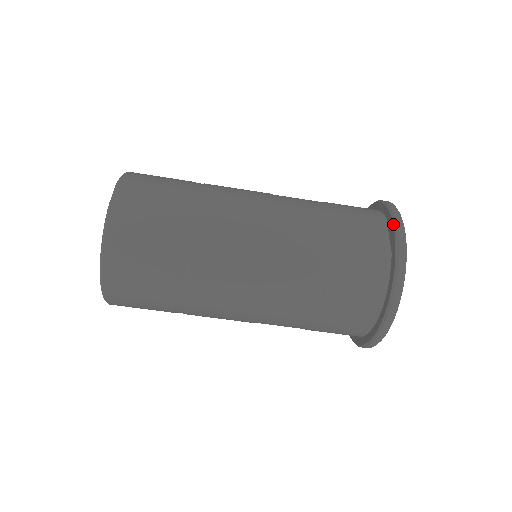
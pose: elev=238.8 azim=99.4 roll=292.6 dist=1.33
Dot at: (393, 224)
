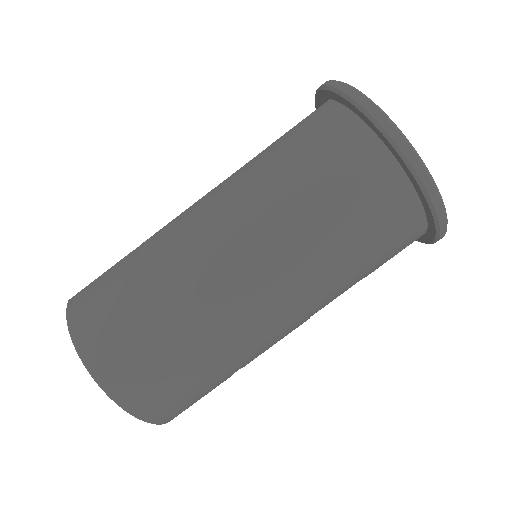
Dot at: (315, 95)
